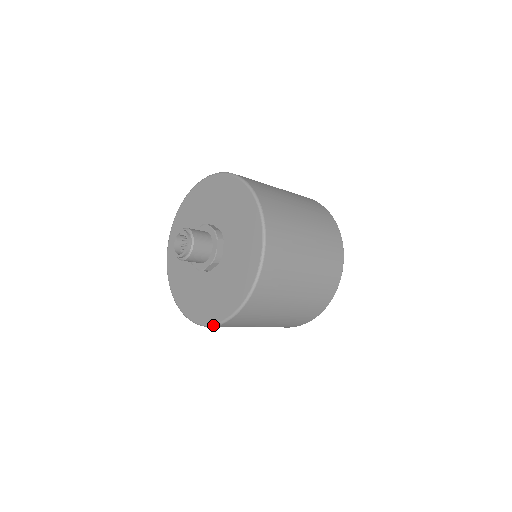
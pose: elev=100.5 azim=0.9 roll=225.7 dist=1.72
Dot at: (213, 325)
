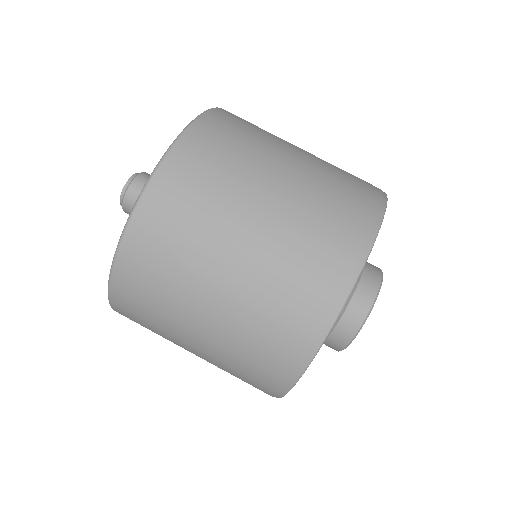
Dot at: occluded
